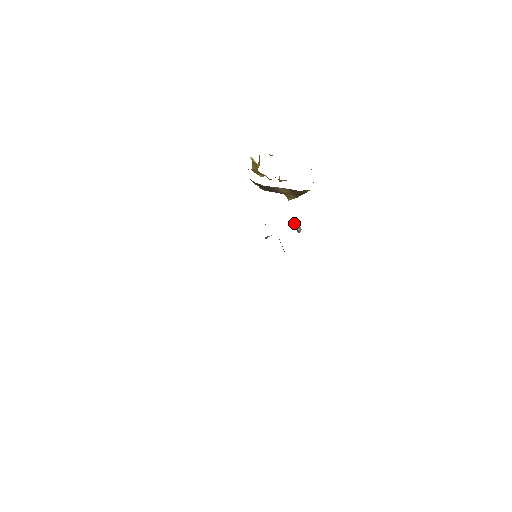
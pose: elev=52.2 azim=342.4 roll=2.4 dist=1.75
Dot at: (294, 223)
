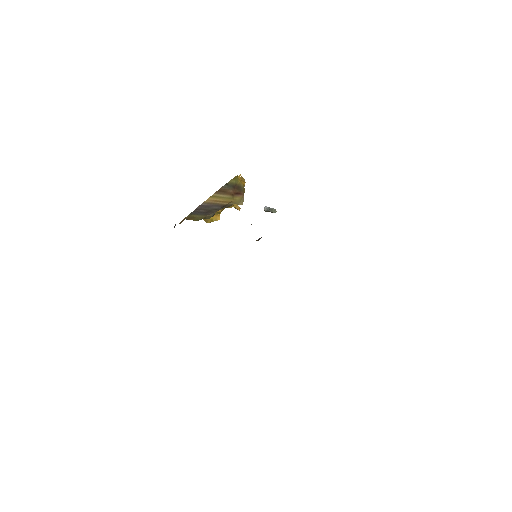
Dot at: occluded
